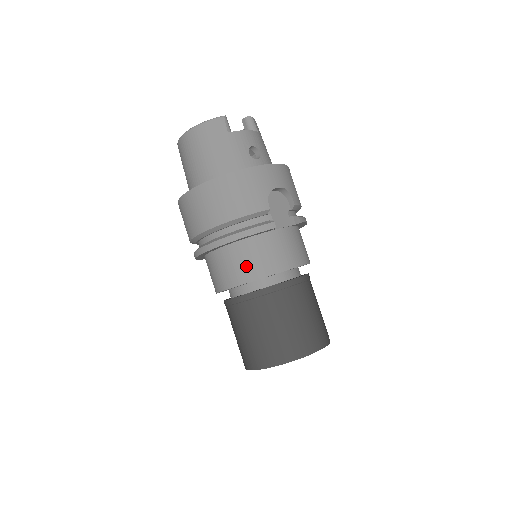
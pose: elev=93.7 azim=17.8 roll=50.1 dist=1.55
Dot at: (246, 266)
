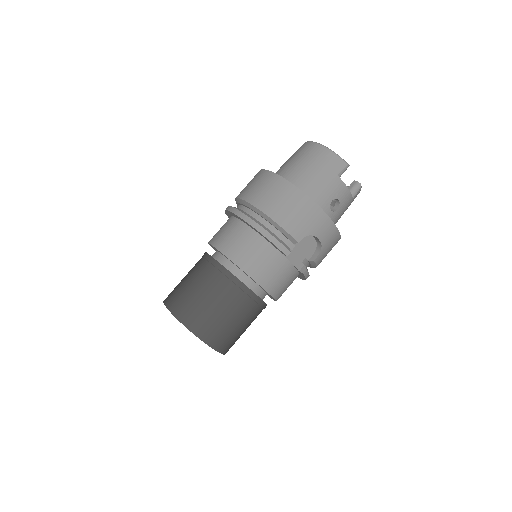
Dot at: (244, 252)
